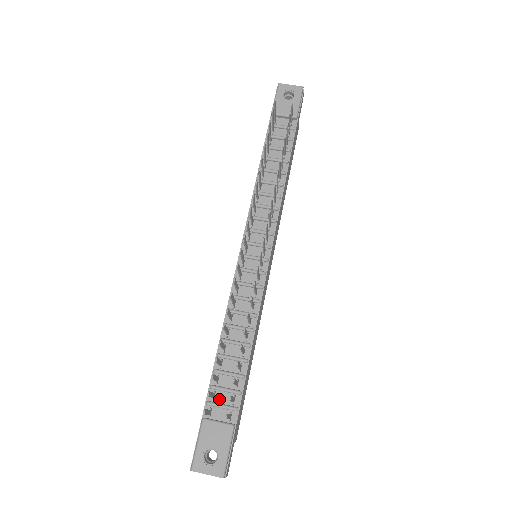
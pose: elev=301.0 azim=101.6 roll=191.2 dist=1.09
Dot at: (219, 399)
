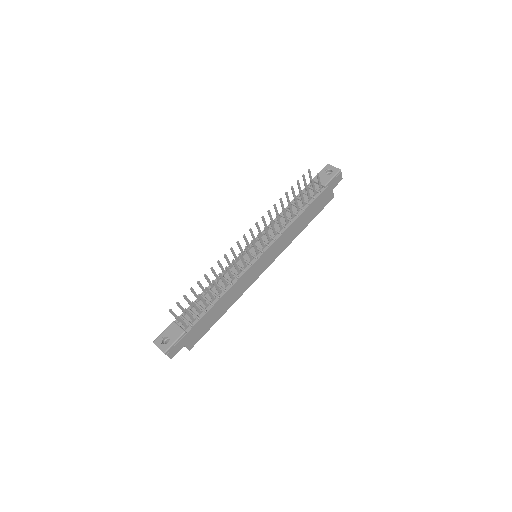
Dot at: (188, 317)
